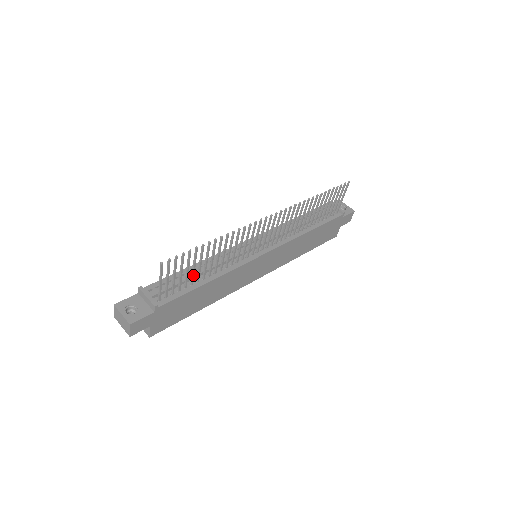
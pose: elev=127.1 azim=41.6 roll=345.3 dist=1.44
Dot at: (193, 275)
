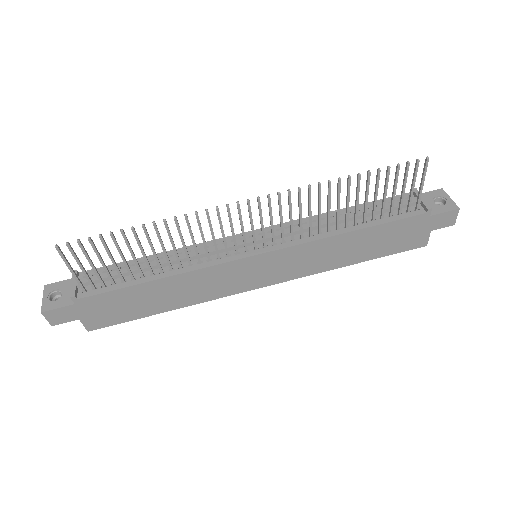
Dot at: (127, 268)
